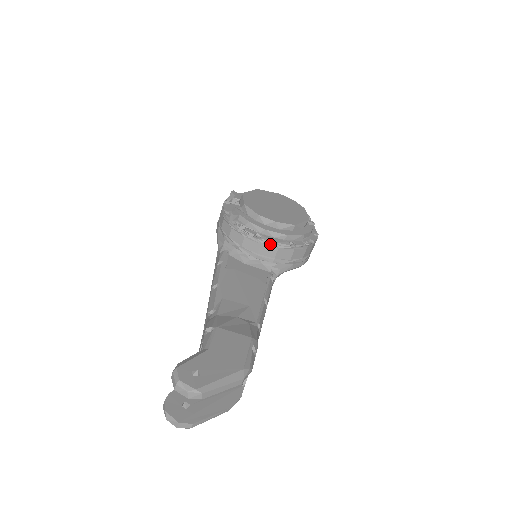
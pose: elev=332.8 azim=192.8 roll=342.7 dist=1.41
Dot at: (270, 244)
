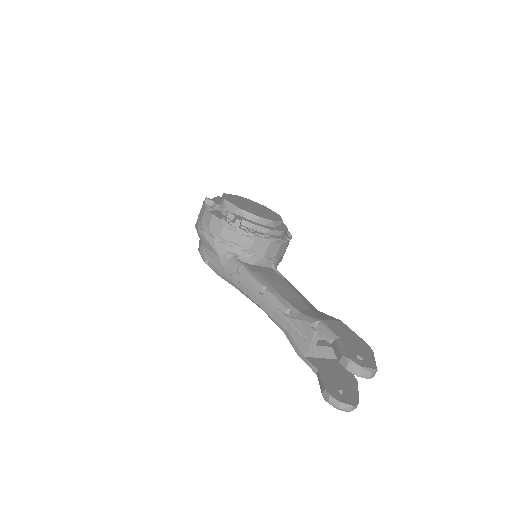
Dot at: (276, 242)
